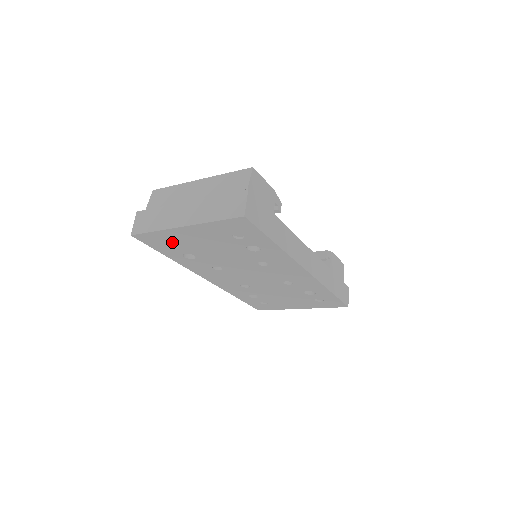
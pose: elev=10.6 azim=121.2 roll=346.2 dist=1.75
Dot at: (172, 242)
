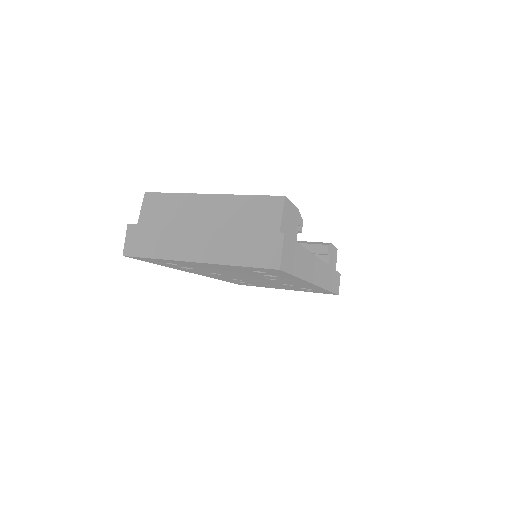
Dot at: (173, 263)
